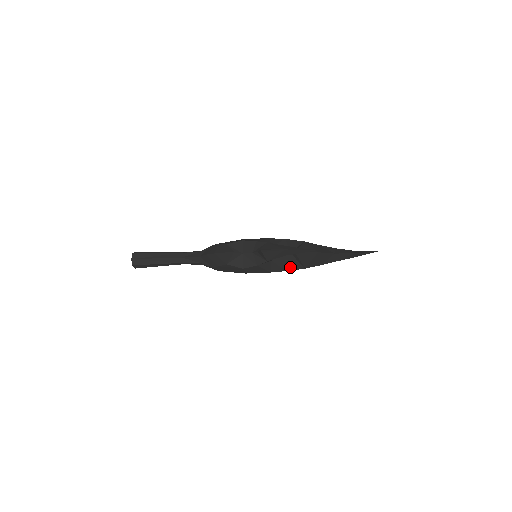
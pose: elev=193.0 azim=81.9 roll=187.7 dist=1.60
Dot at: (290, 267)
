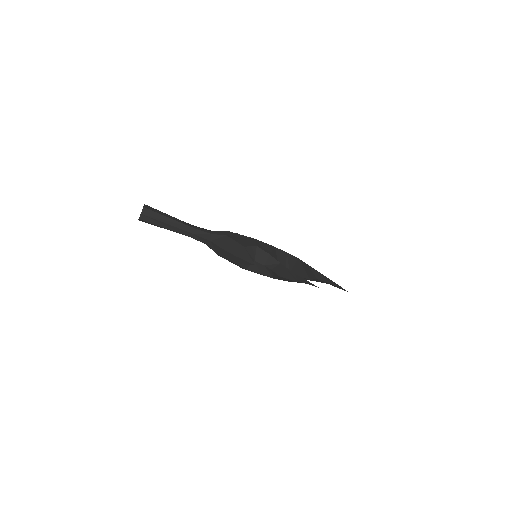
Dot at: occluded
